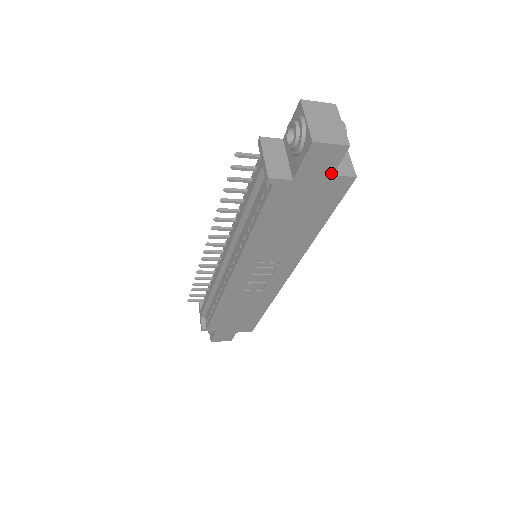
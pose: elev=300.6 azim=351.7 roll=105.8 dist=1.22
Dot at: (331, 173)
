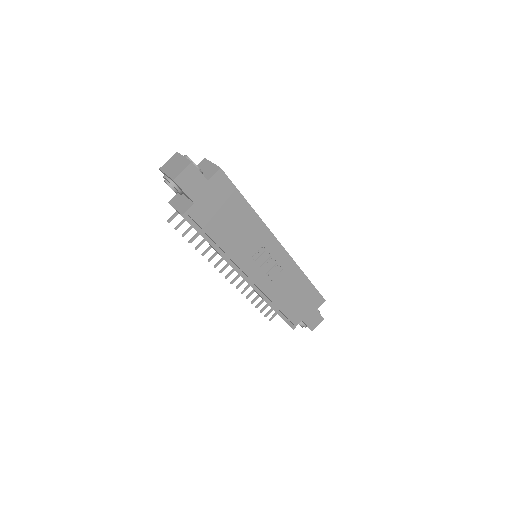
Dot at: (205, 181)
